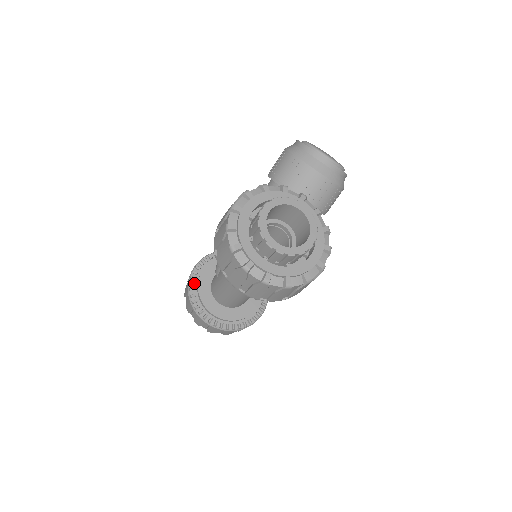
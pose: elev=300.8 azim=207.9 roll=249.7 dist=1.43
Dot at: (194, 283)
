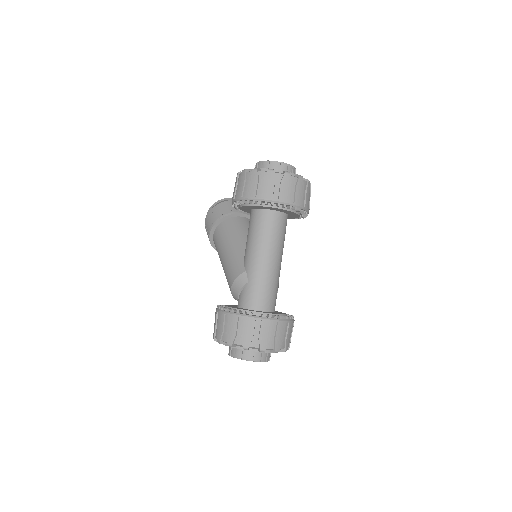
Dot at: (235, 309)
